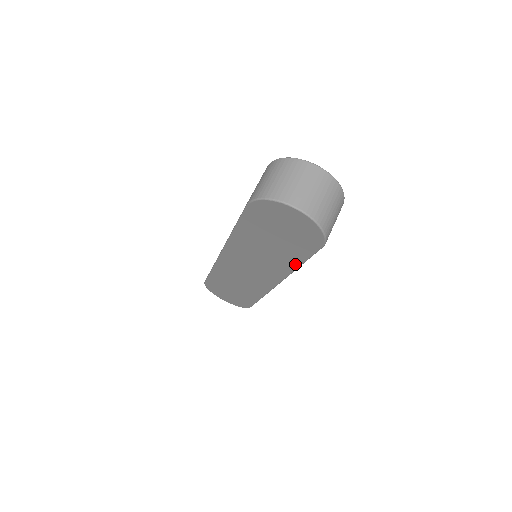
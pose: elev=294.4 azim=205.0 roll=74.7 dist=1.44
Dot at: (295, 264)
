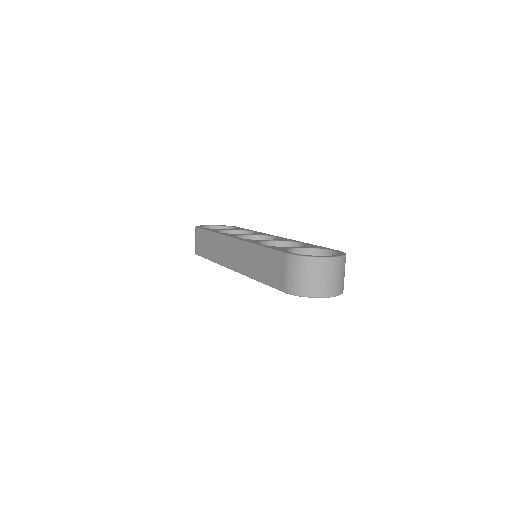
Dot at: occluded
